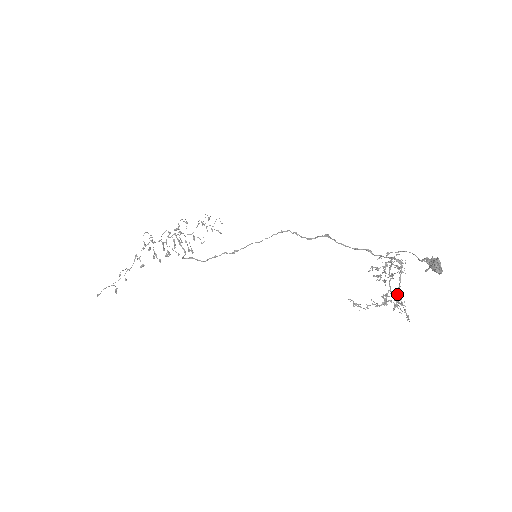
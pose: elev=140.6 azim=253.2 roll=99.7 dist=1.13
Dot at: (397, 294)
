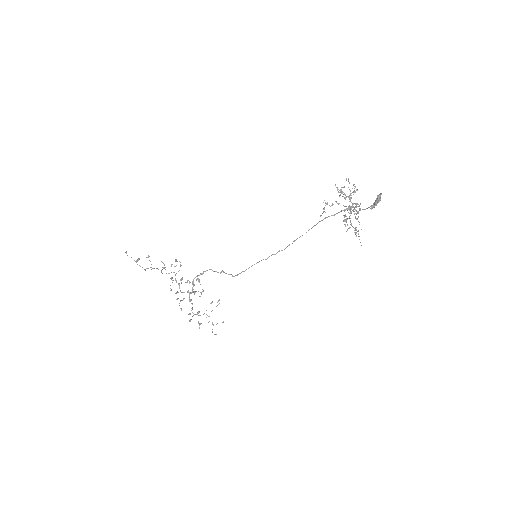
Dot at: occluded
